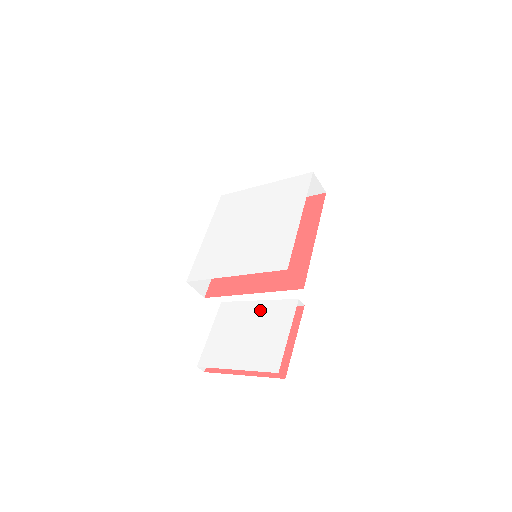
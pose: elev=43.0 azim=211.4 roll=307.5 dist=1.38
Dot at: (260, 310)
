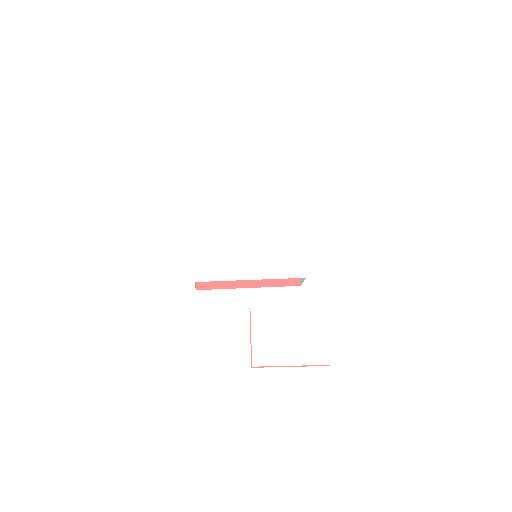
Dot at: (295, 314)
